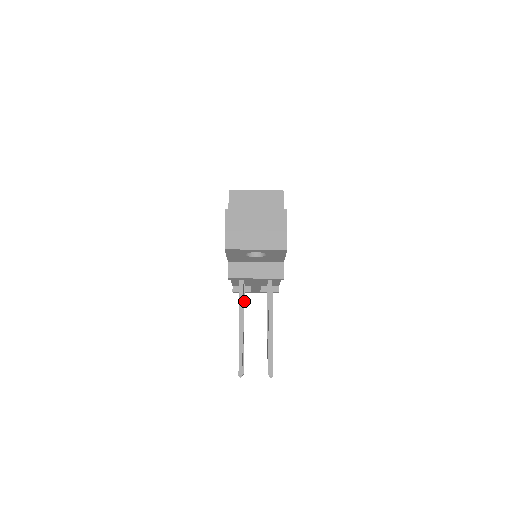
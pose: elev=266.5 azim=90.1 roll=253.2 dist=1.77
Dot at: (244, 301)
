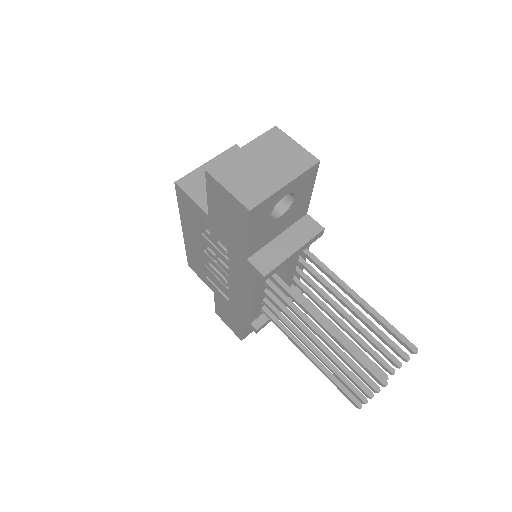
Dot at: (281, 324)
